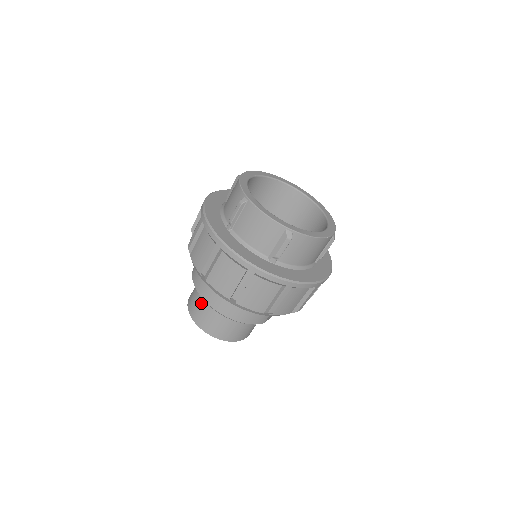
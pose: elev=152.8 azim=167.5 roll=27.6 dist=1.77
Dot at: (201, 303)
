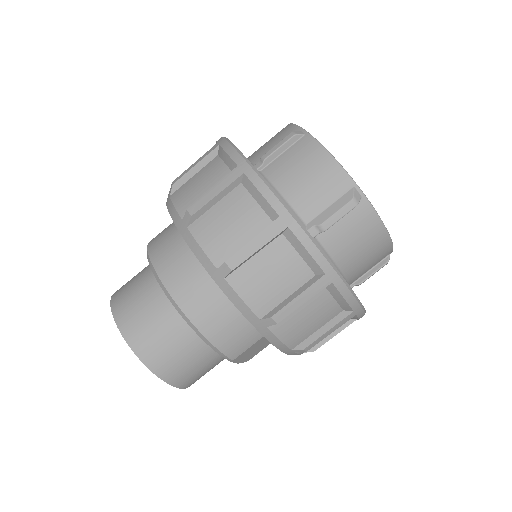
Dot at: (143, 289)
